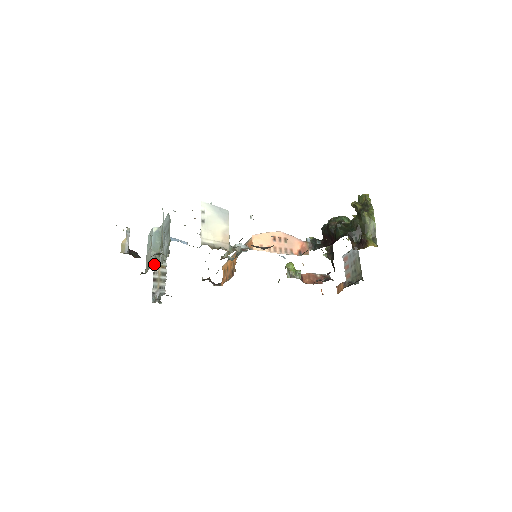
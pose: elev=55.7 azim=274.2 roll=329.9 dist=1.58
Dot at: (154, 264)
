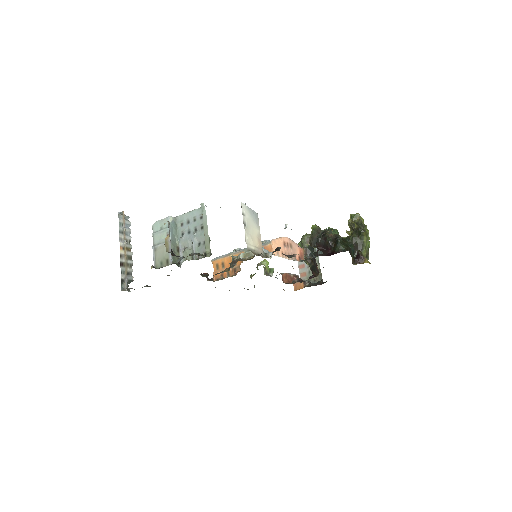
Dot at: (174, 260)
